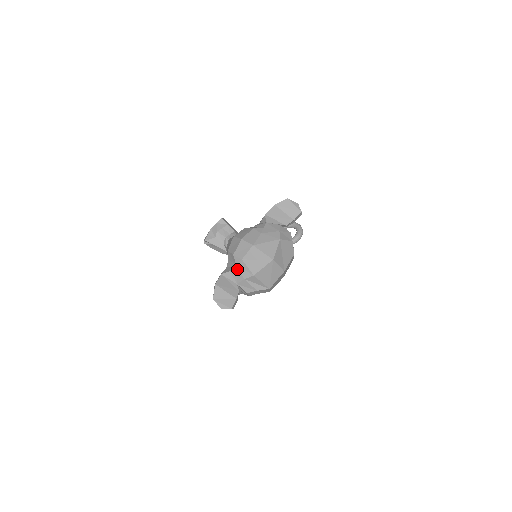
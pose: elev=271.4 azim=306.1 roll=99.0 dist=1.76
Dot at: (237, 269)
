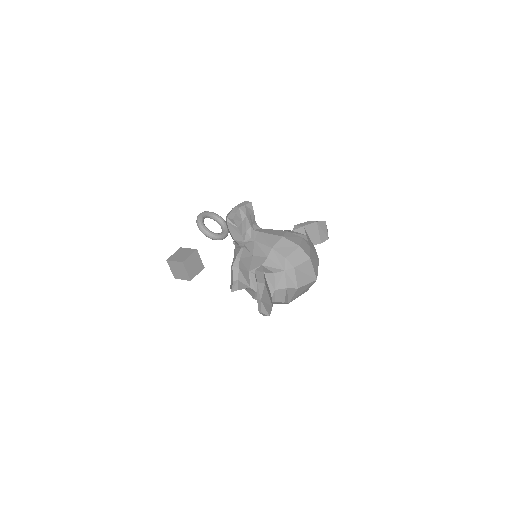
Dot at: (284, 275)
